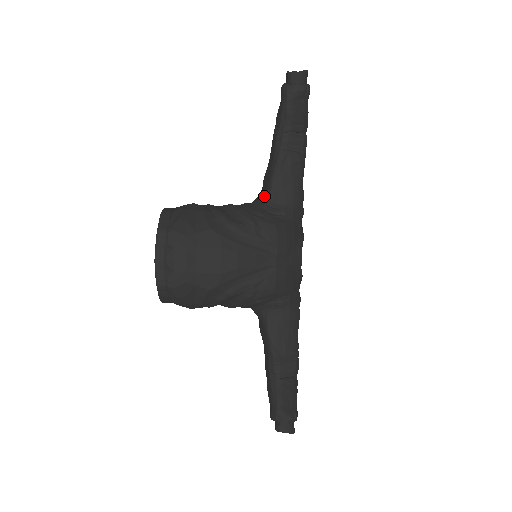
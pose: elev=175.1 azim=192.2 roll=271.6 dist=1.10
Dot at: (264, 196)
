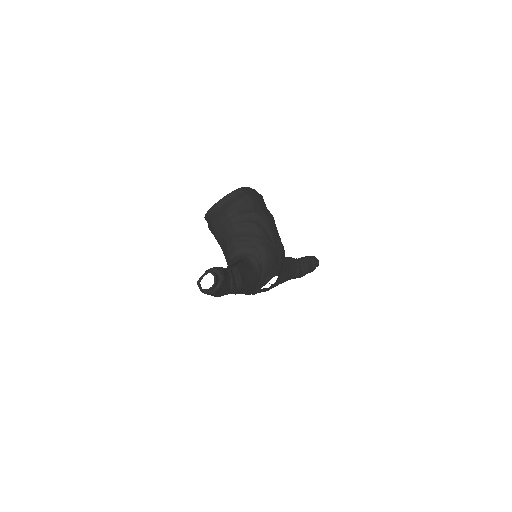
Dot at: occluded
